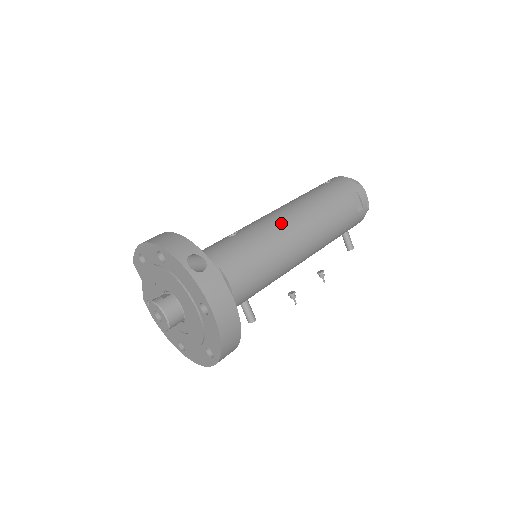
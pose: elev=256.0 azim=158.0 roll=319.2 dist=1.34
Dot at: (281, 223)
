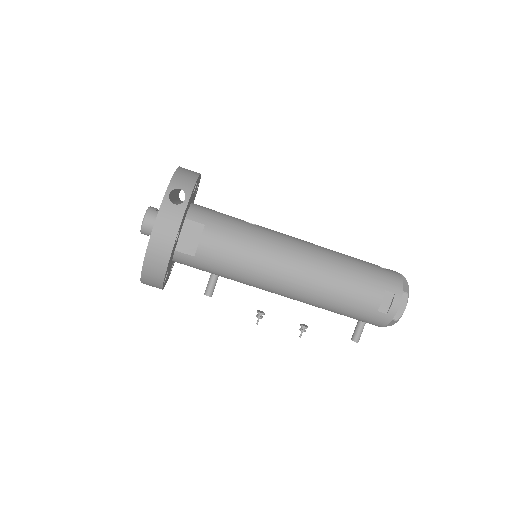
Dot at: (291, 247)
